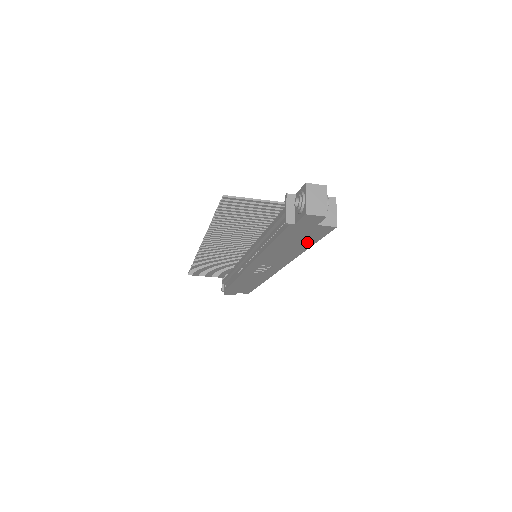
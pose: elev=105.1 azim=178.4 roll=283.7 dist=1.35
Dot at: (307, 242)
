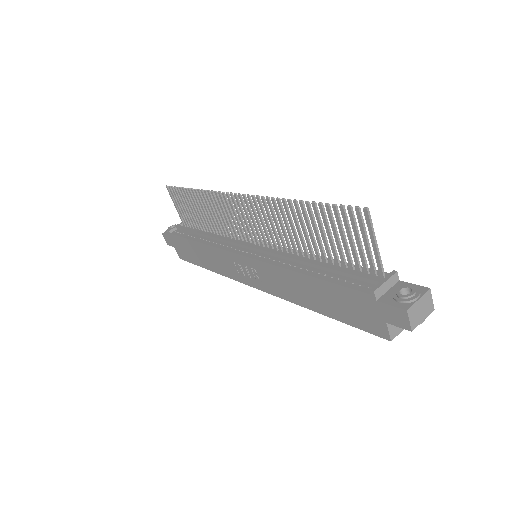
Dot at: (338, 313)
